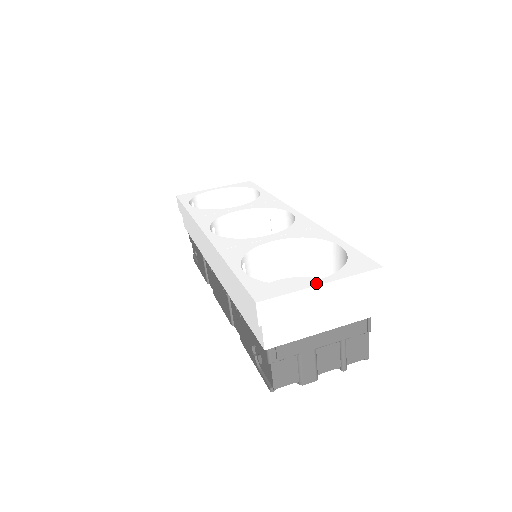
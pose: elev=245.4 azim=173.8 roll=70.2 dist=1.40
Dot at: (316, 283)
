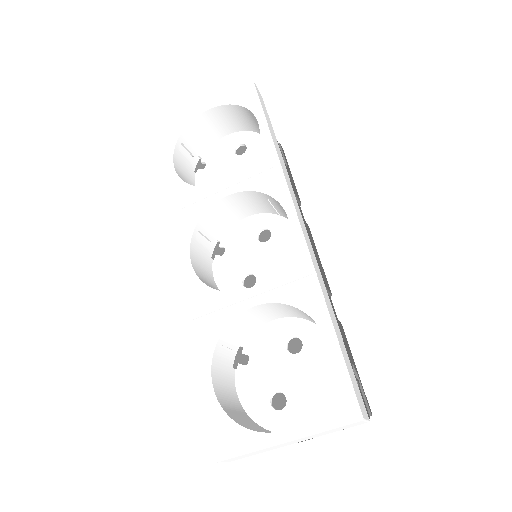
Dot at: (280, 439)
